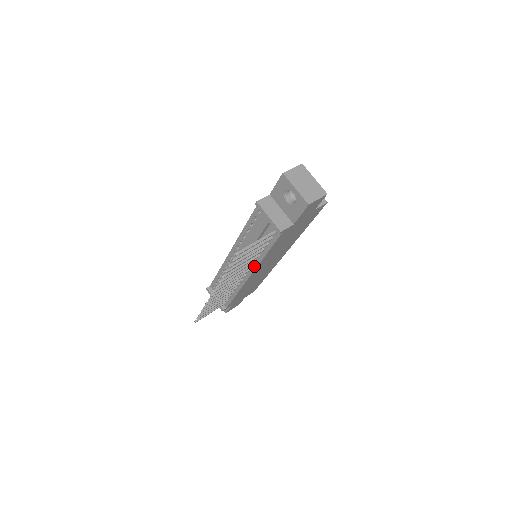
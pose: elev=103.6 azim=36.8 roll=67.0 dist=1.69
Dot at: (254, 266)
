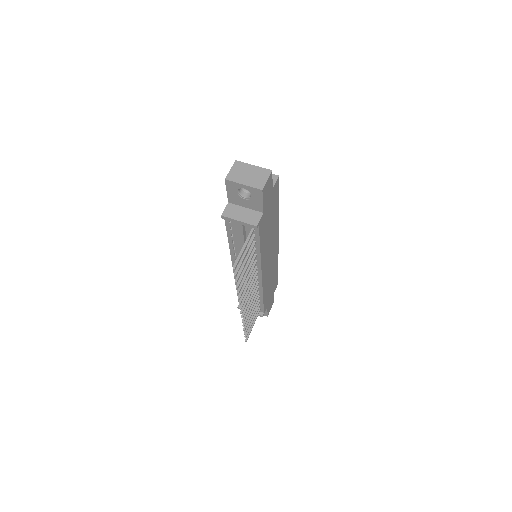
Dot at: (258, 266)
